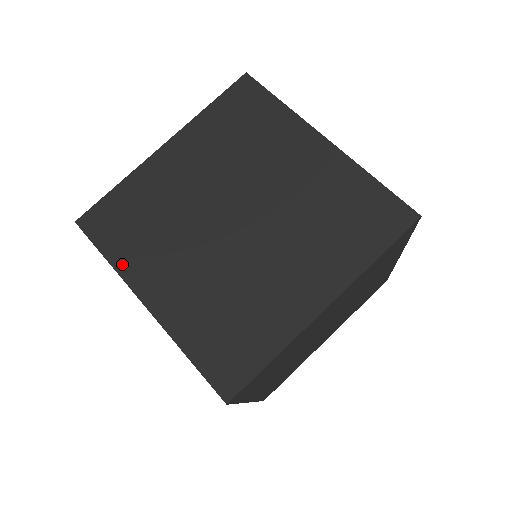
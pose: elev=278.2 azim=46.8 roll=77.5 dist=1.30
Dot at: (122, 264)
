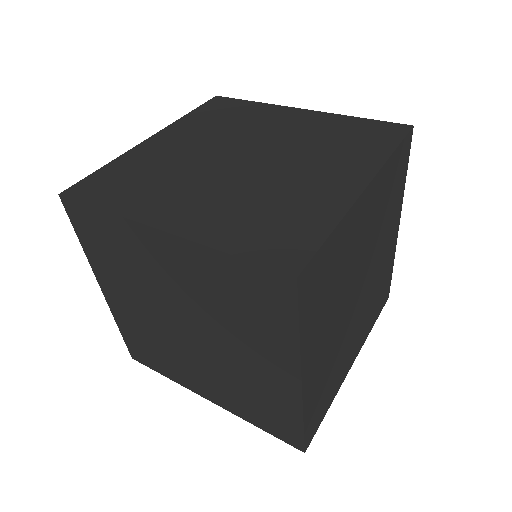
Dot at: (175, 379)
